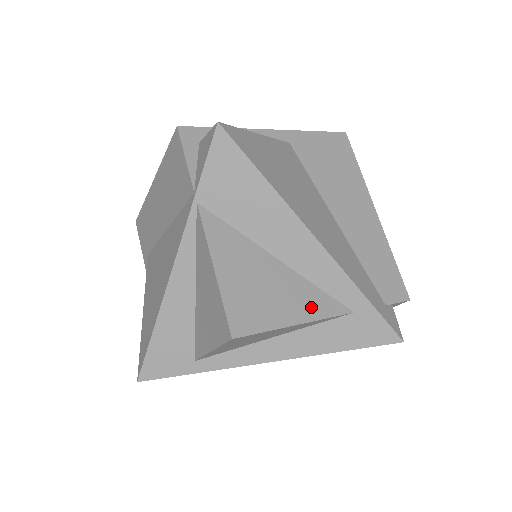
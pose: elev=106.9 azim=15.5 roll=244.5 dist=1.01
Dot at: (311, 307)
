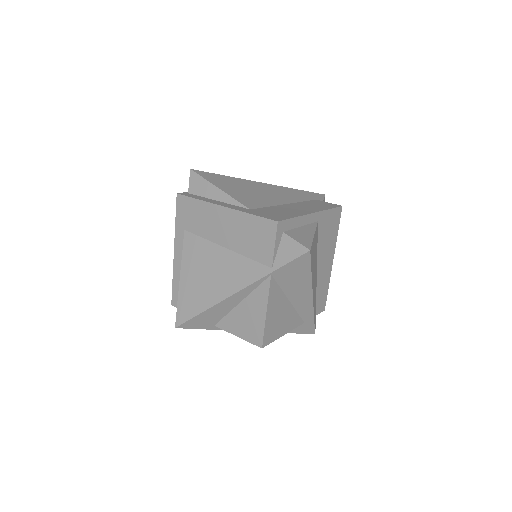
Dot at: (292, 324)
